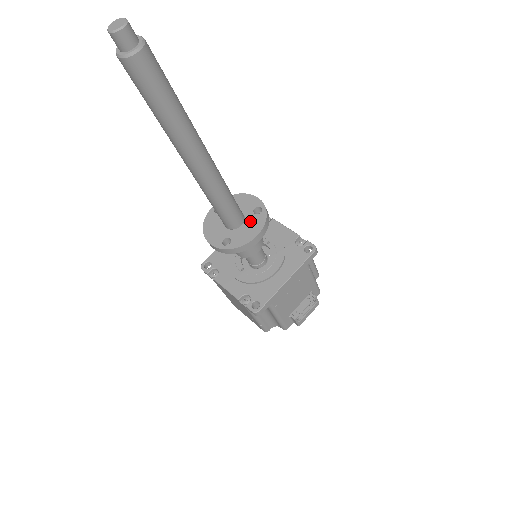
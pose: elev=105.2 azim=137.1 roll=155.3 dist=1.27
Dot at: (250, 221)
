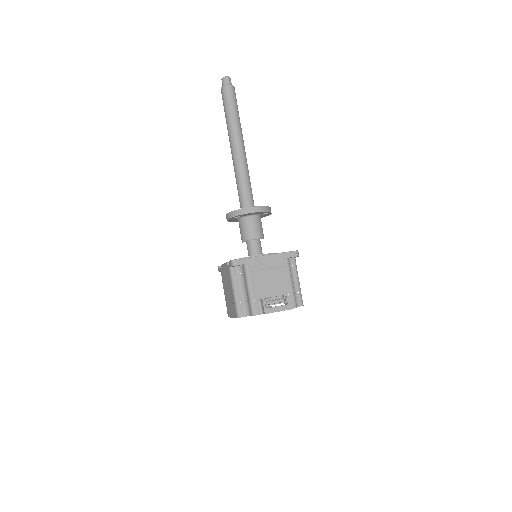
Dot at: occluded
